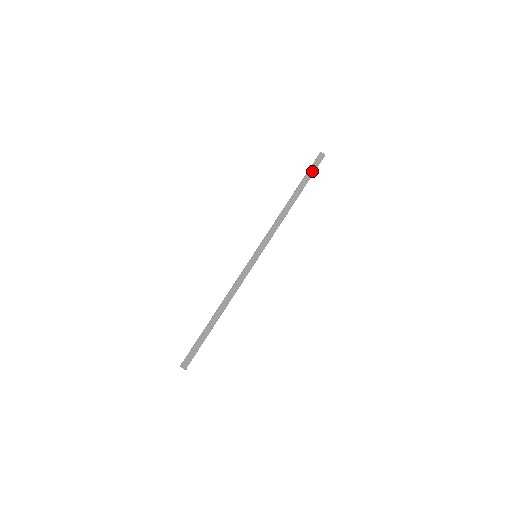
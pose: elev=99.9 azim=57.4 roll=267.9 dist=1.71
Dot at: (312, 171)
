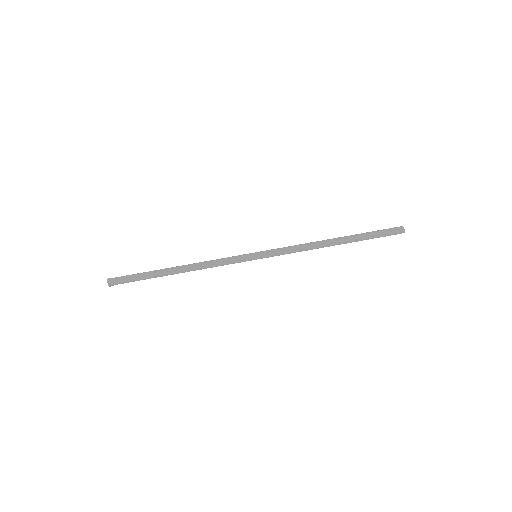
Dot at: (378, 235)
